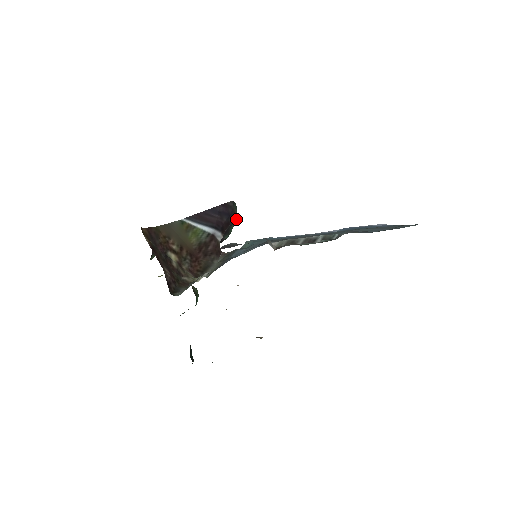
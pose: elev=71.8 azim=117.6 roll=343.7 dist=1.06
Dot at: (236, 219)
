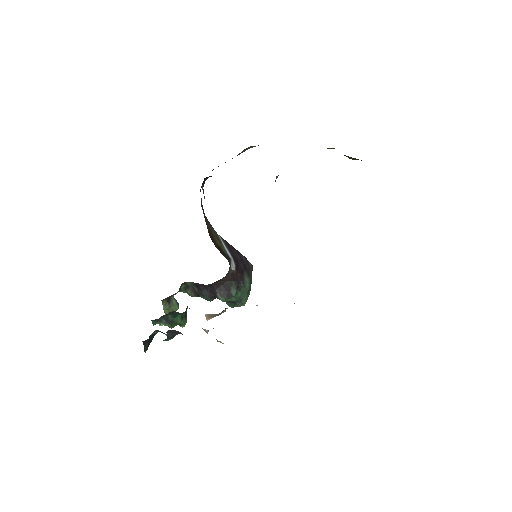
Dot at: (246, 294)
